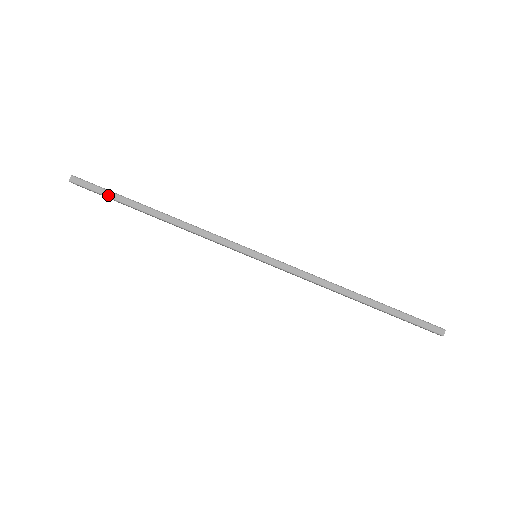
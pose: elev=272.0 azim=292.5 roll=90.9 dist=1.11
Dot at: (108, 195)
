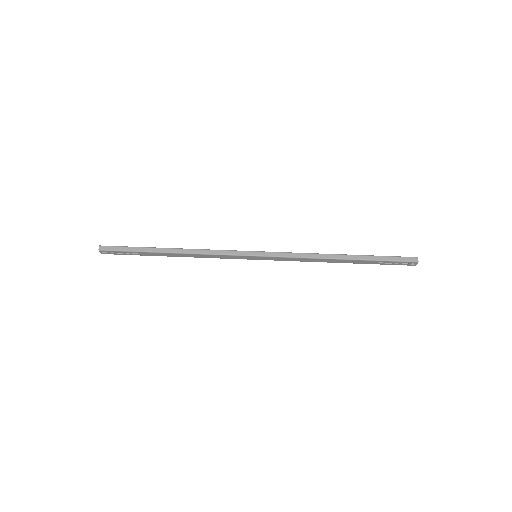
Dot at: (131, 250)
